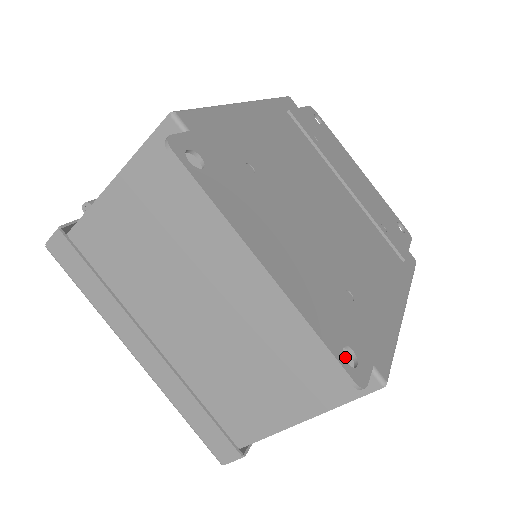
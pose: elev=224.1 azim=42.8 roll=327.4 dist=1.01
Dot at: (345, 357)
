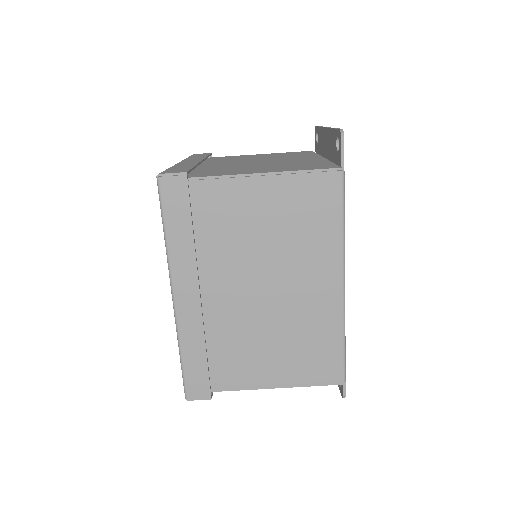
Dot at: (327, 165)
